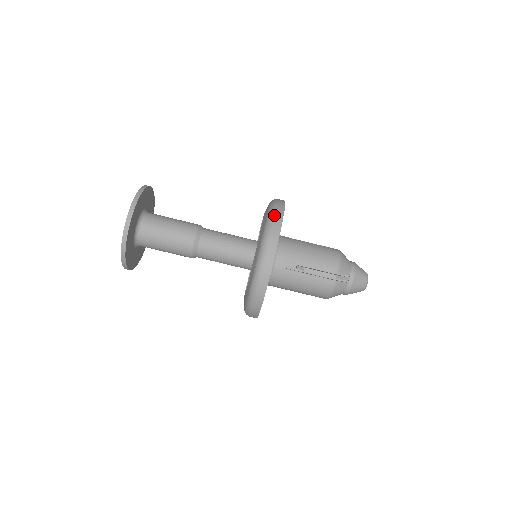
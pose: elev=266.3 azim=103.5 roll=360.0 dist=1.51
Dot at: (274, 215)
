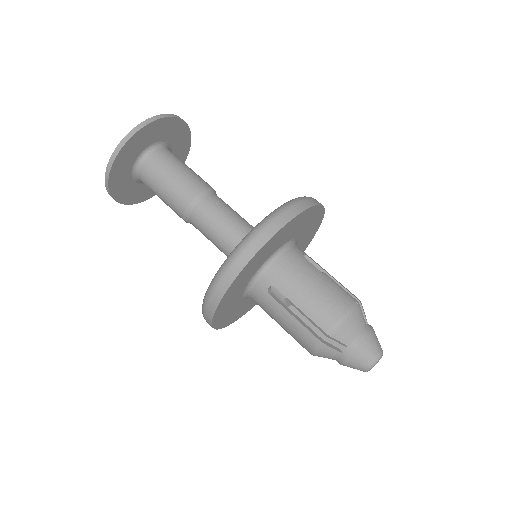
Dot at: occluded
